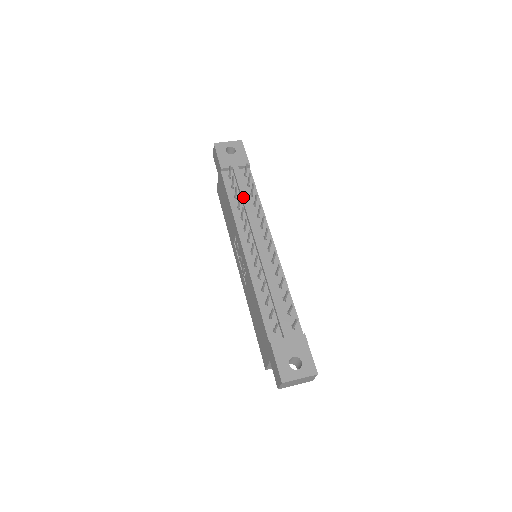
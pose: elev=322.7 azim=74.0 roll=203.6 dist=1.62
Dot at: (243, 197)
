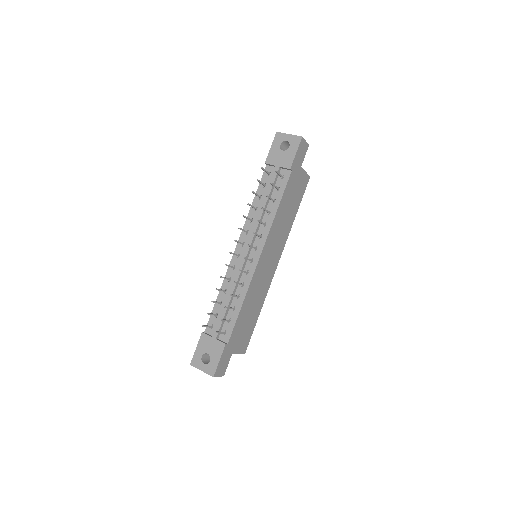
Dot at: (263, 201)
